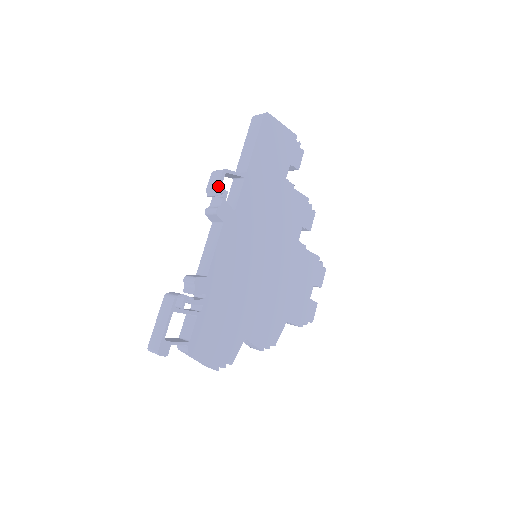
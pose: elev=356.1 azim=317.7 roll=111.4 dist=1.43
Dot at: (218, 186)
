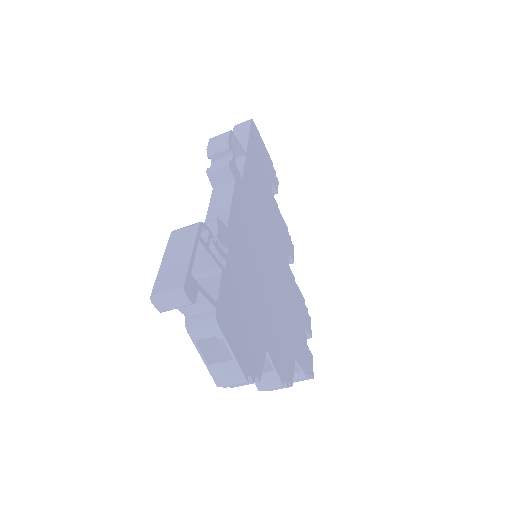
Dot at: (228, 140)
